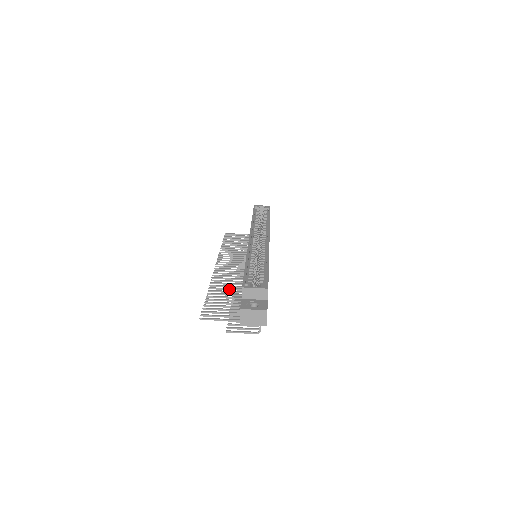
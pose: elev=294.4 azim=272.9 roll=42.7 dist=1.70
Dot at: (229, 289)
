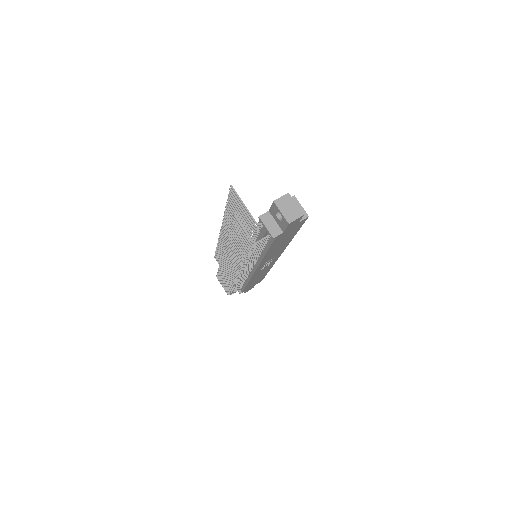
Dot at: occluded
